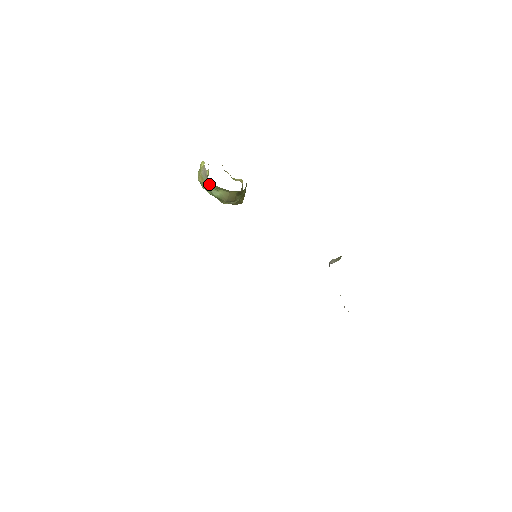
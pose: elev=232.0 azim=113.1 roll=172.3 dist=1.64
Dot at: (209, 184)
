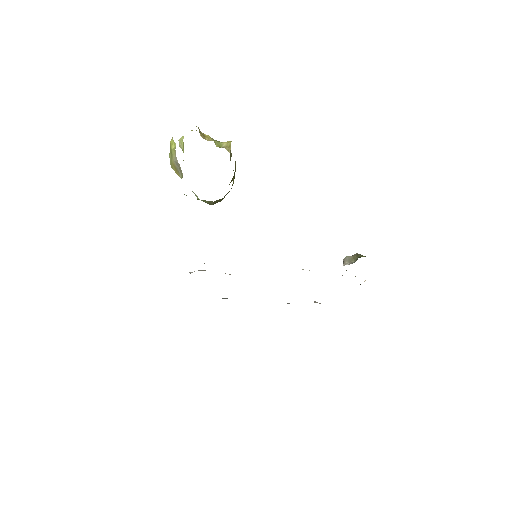
Dot at: occluded
